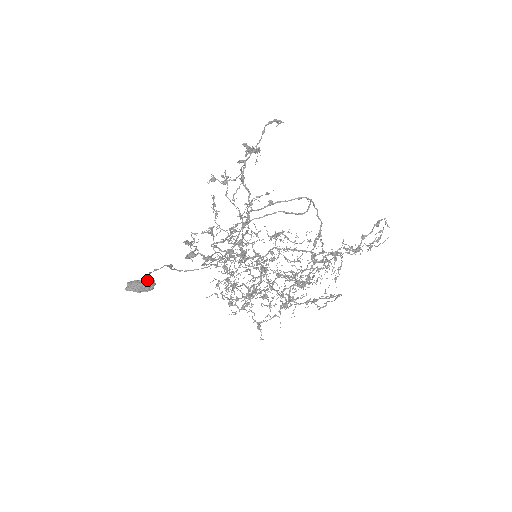
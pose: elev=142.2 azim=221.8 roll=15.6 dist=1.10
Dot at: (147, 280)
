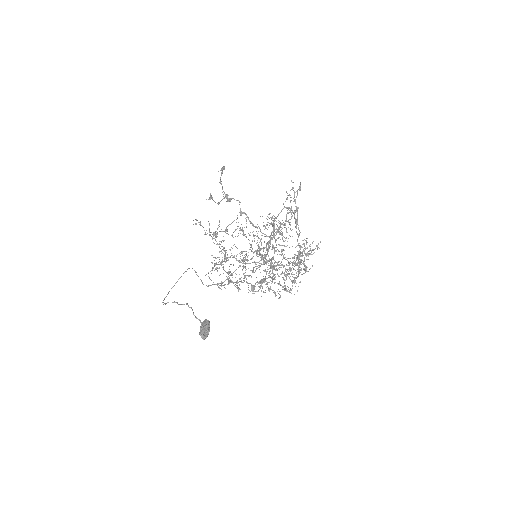
Dot at: (206, 323)
